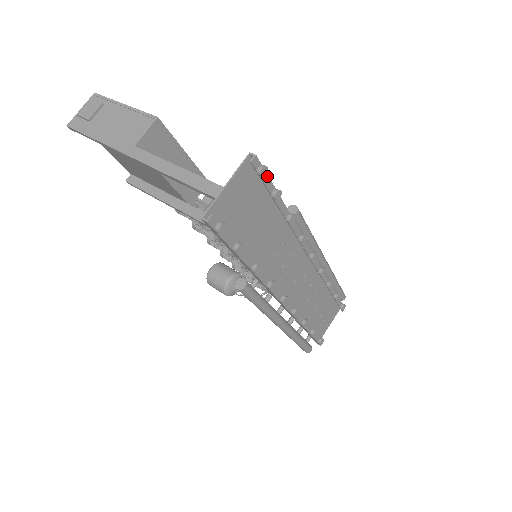
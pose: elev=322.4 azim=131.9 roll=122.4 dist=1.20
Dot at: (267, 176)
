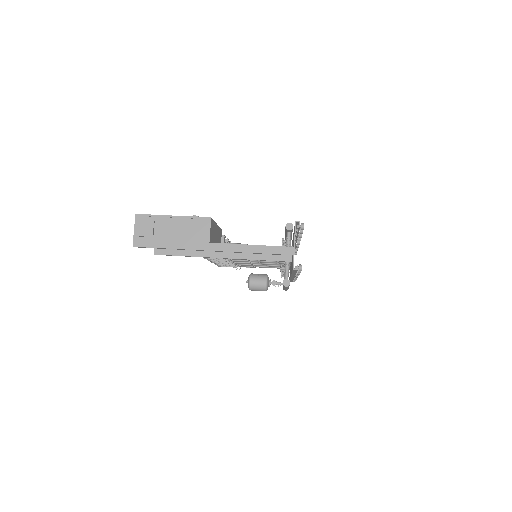
Dot at: occluded
